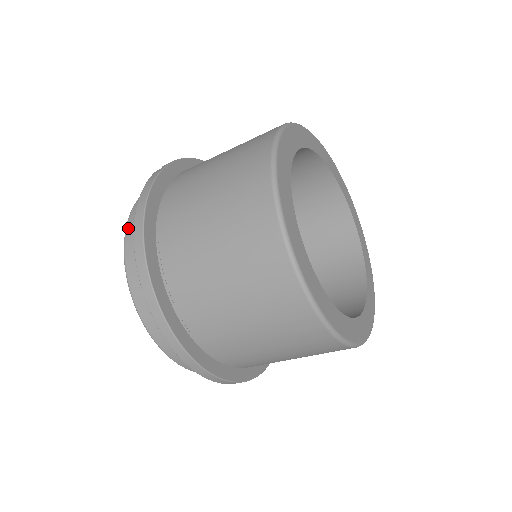
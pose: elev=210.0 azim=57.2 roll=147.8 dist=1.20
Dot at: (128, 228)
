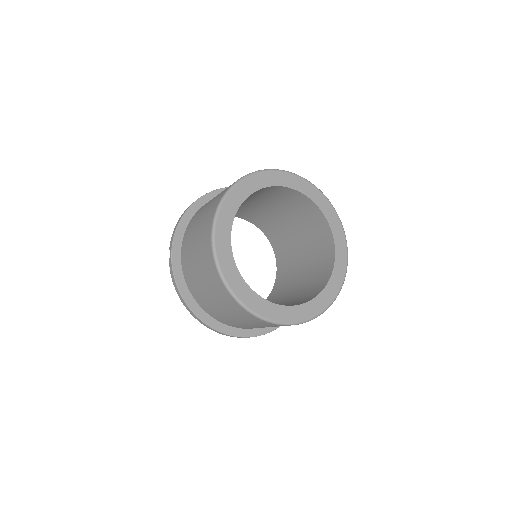
Dot at: occluded
